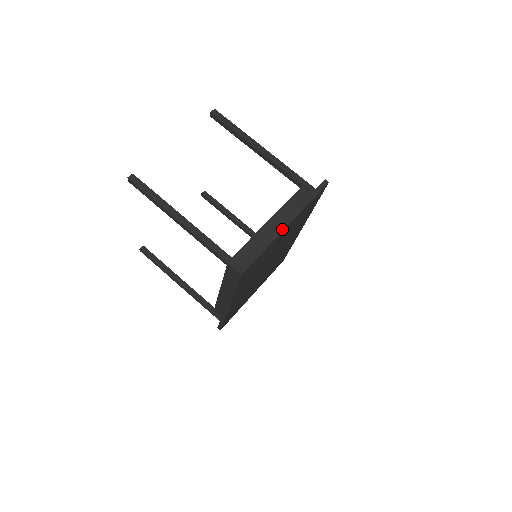
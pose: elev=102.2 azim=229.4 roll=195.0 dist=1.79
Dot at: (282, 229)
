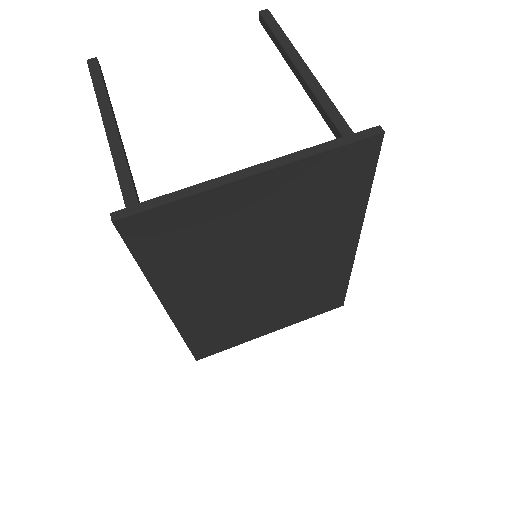
Dot at: (237, 177)
